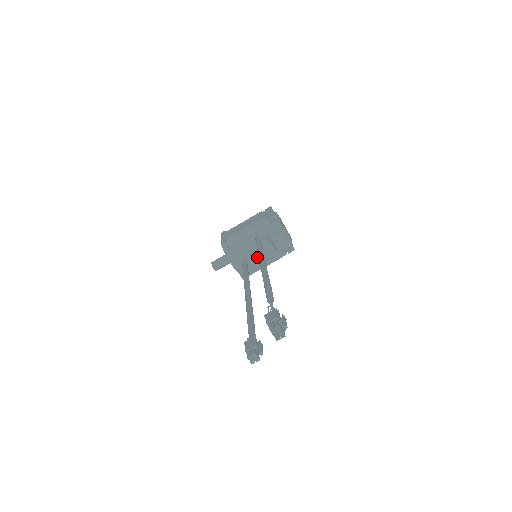
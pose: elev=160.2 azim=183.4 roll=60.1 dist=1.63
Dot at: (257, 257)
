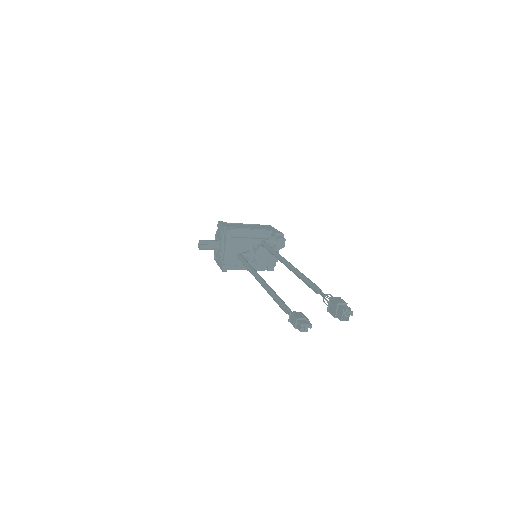
Dot at: (251, 258)
